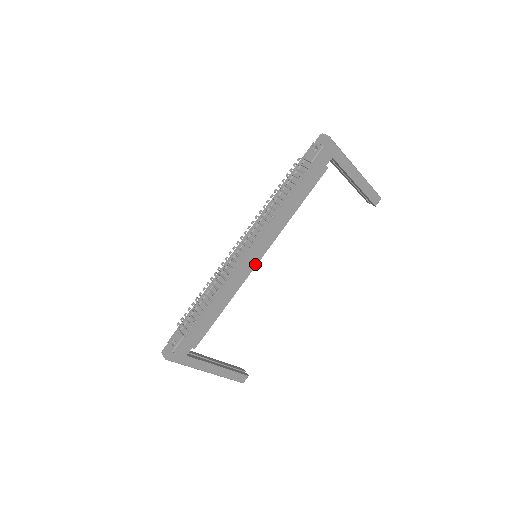
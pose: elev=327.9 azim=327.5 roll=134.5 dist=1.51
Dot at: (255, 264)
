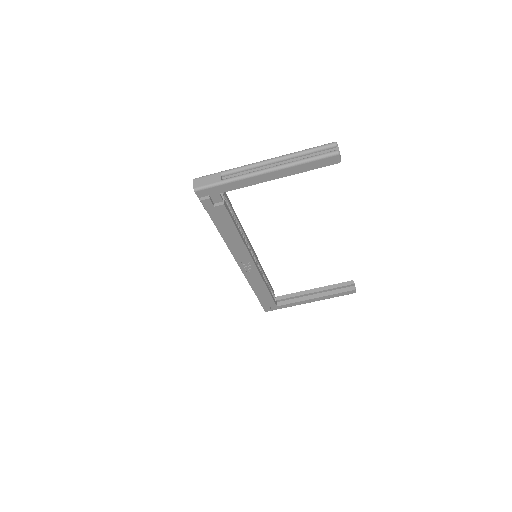
Dot at: (255, 267)
